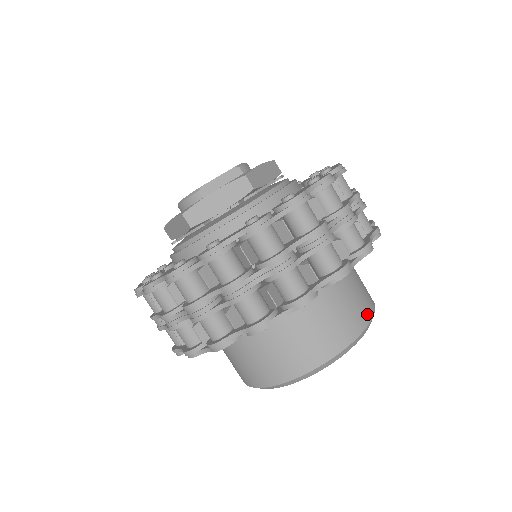
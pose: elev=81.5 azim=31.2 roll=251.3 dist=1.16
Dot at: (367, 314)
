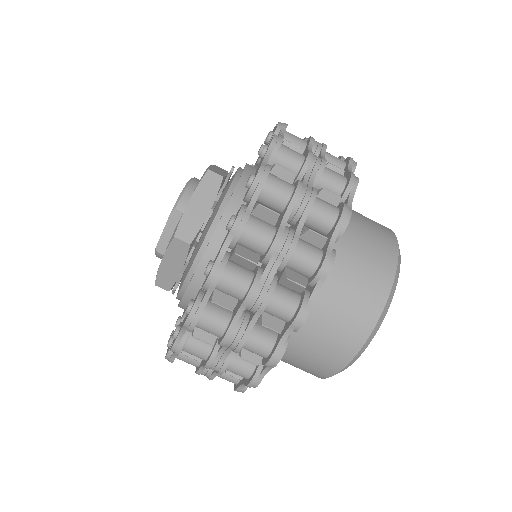
Dot at: (379, 296)
